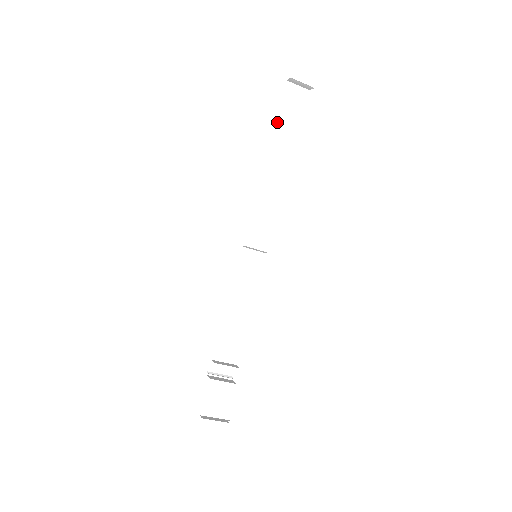
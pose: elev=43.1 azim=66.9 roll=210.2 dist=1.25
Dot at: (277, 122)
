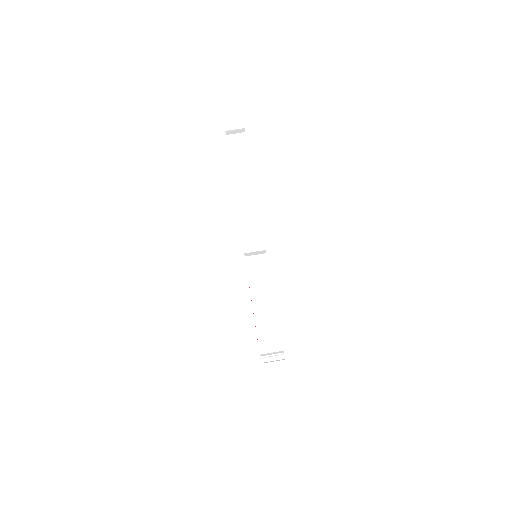
Dot at: (231, 163)
